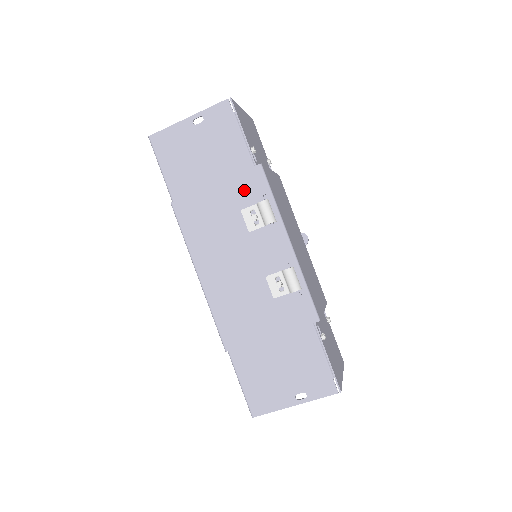
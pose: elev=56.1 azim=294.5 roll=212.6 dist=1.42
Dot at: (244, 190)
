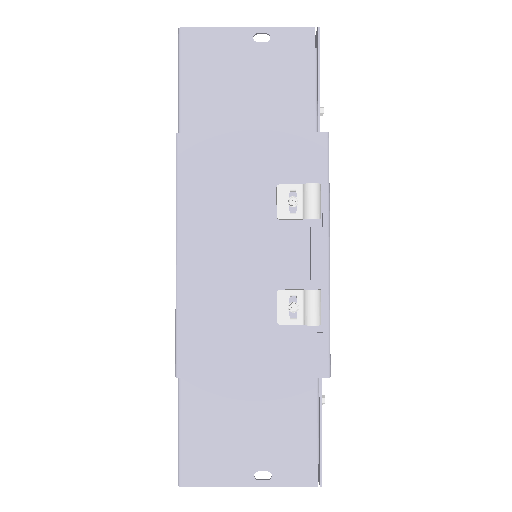
Dot at: (291, 159)
